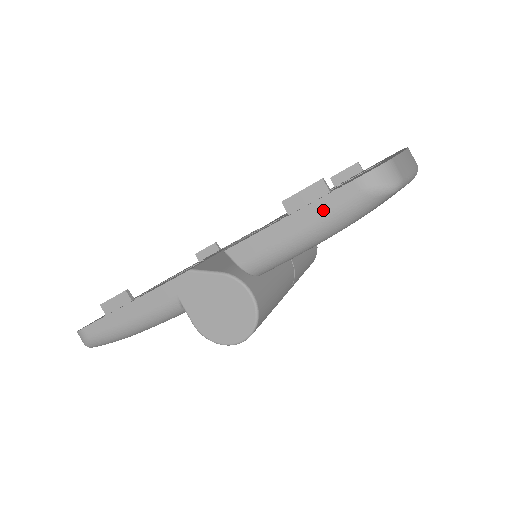
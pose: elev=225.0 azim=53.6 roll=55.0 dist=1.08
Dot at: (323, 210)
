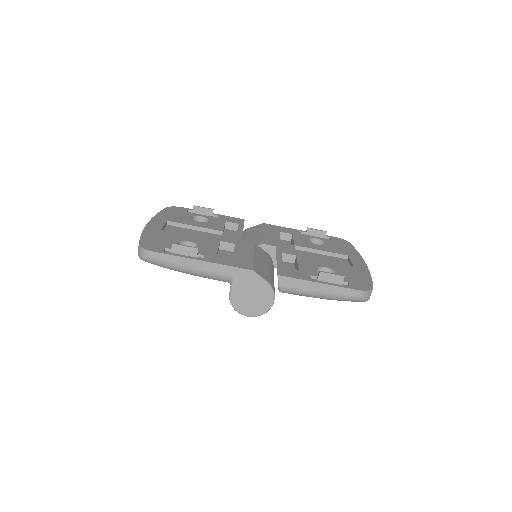
Dot at: (337, 292)
